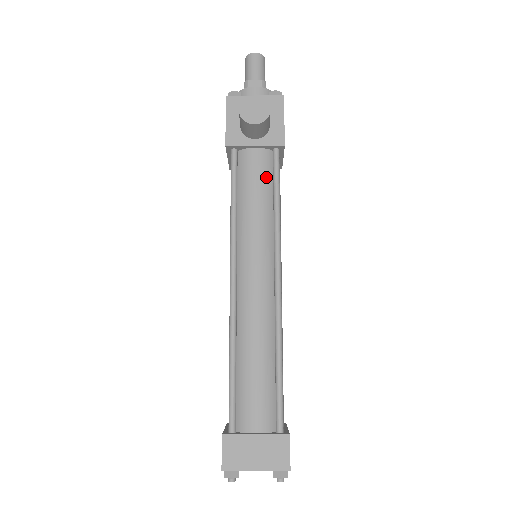
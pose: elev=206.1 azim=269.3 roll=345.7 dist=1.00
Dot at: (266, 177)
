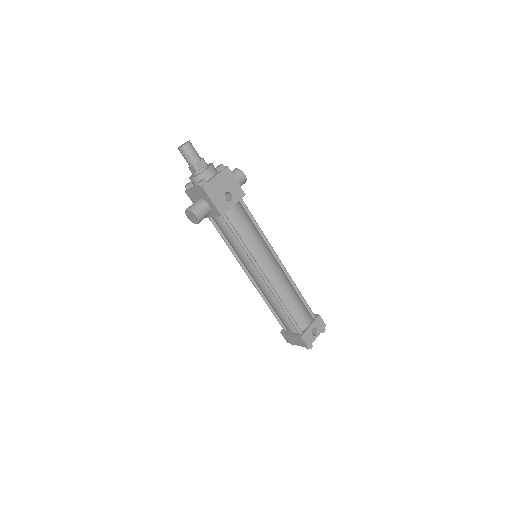
Dot at: (228, 230)
